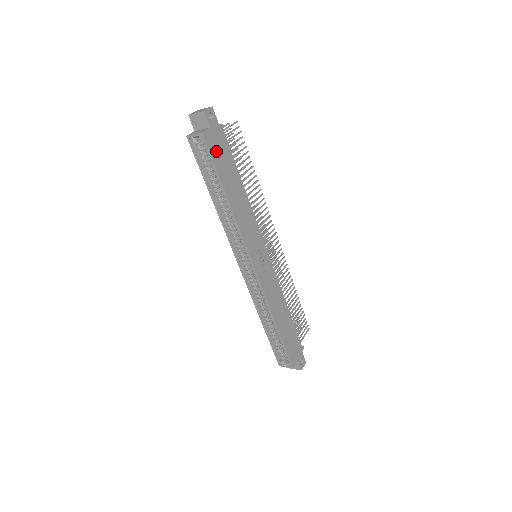
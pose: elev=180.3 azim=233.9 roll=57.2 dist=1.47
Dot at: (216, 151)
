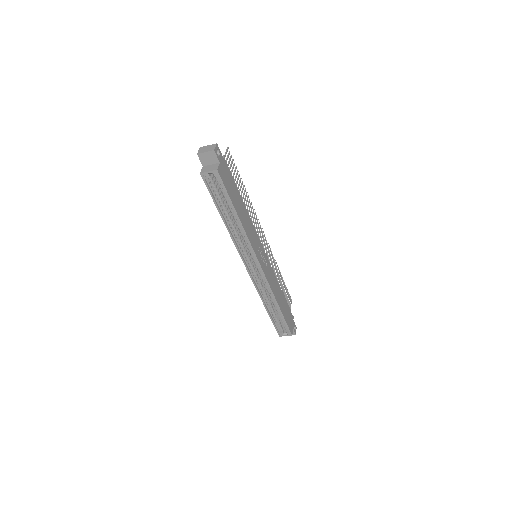
Dot at: (226, 181)
